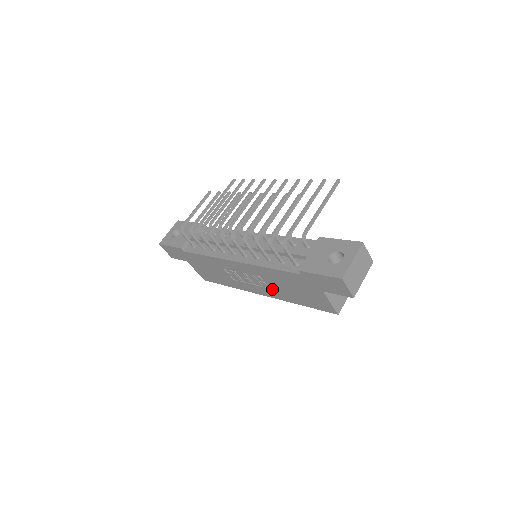
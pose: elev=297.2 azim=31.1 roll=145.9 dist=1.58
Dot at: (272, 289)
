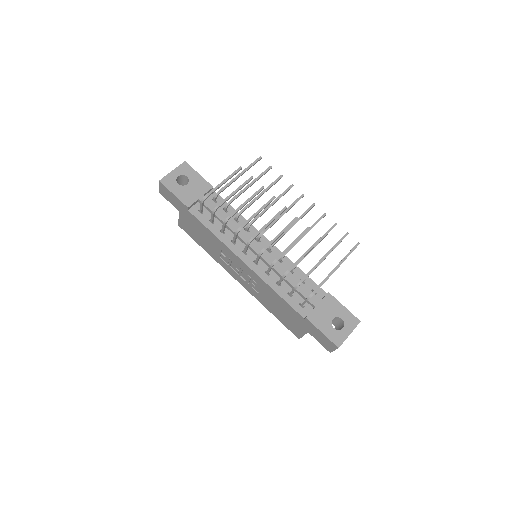
Dot at: (257, 292)
